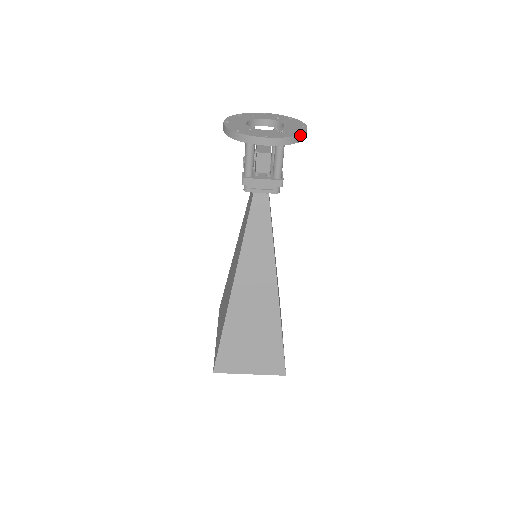
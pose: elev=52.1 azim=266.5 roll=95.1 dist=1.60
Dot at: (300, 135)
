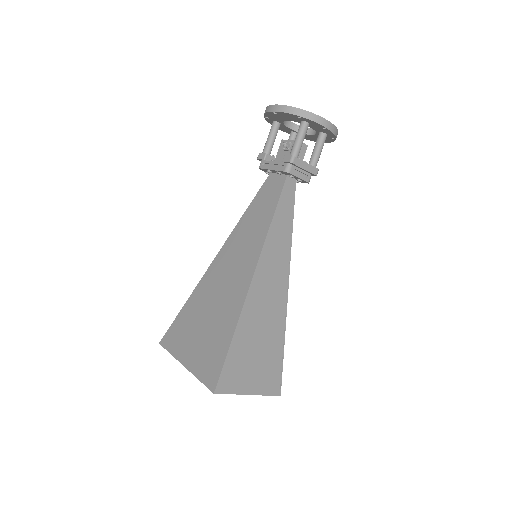
Dot at: occluded
